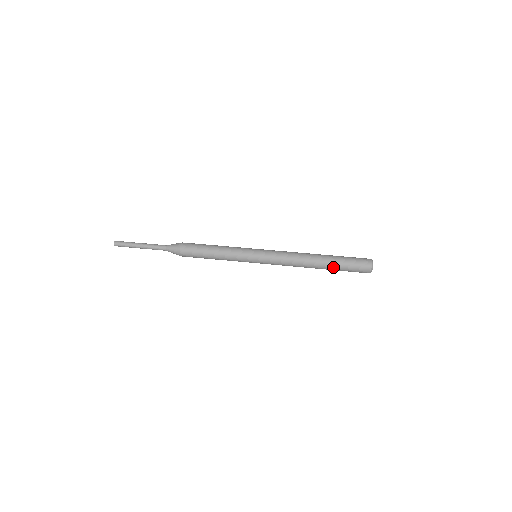
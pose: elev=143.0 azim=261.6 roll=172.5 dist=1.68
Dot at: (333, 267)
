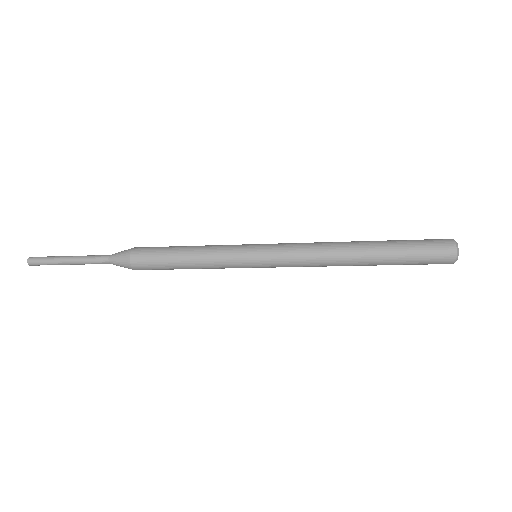
Dot at: (389, 255)
